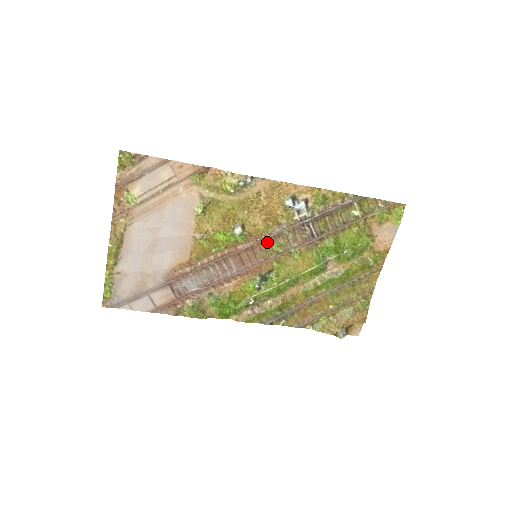
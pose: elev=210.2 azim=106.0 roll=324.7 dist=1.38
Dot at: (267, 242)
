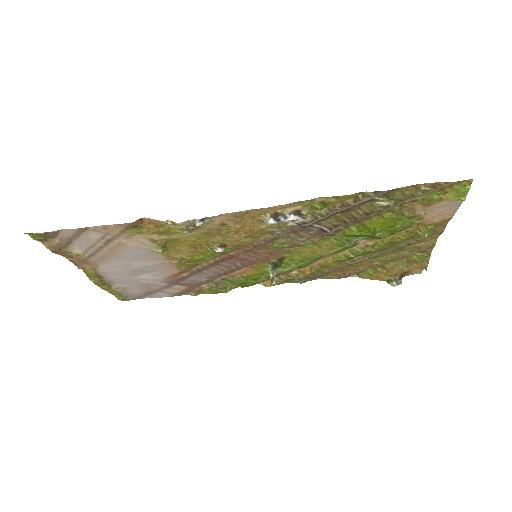
Dot at: (263, 245)
